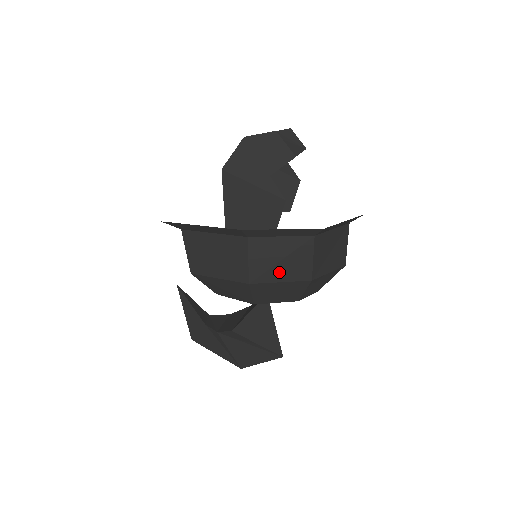
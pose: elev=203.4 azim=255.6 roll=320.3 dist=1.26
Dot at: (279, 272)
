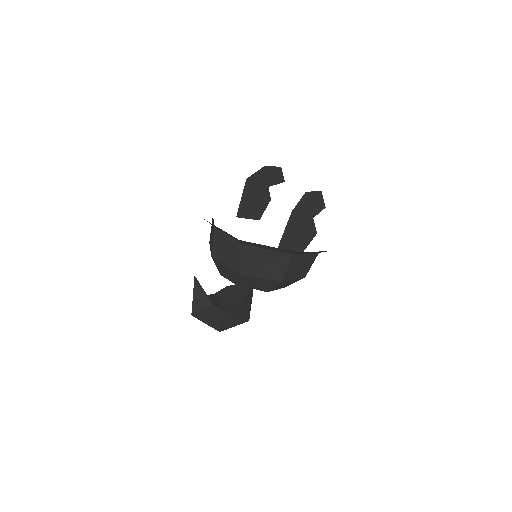
Dot at: (296, 274)
